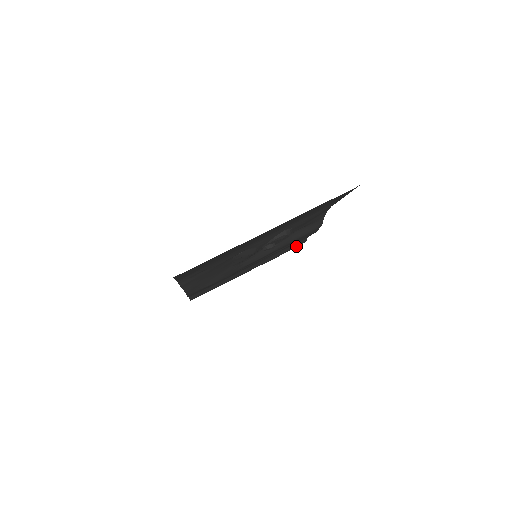
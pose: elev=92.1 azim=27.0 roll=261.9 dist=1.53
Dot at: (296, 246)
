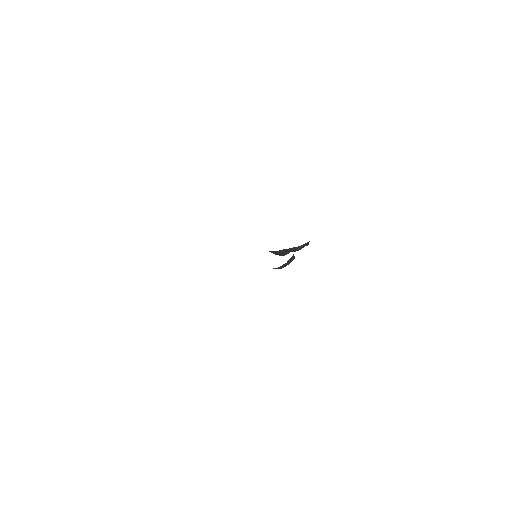
Dot at: occluded
